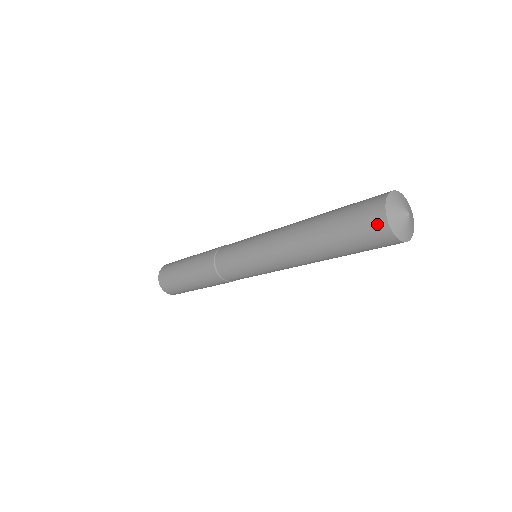
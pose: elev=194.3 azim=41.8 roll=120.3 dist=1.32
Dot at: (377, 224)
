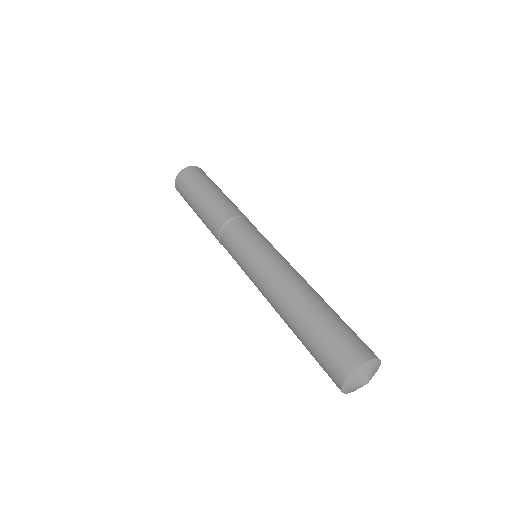
Dot at: (335, 383)
